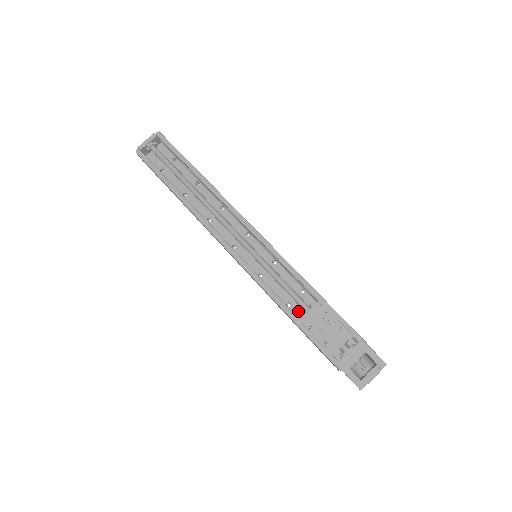
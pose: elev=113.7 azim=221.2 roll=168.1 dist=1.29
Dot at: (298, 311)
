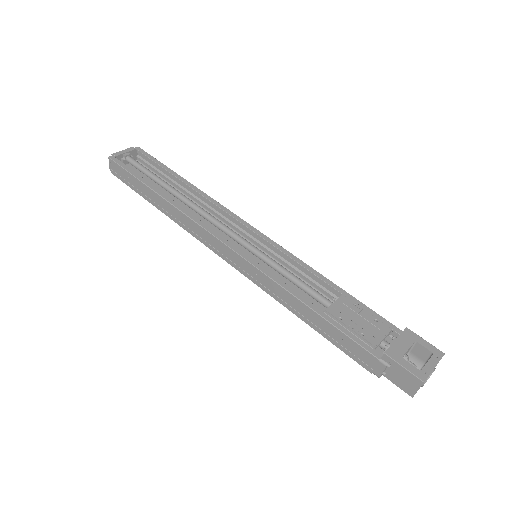
Dot at: occluded
